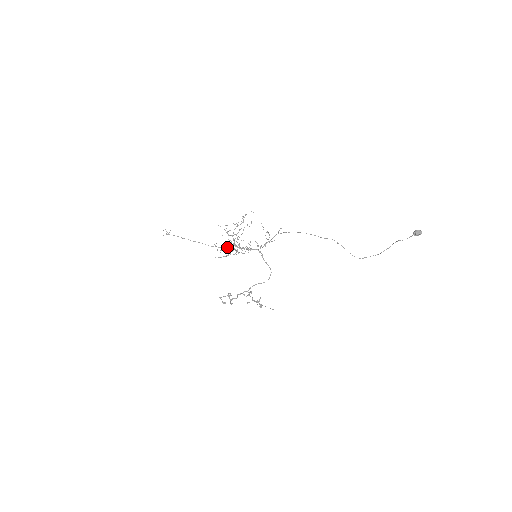
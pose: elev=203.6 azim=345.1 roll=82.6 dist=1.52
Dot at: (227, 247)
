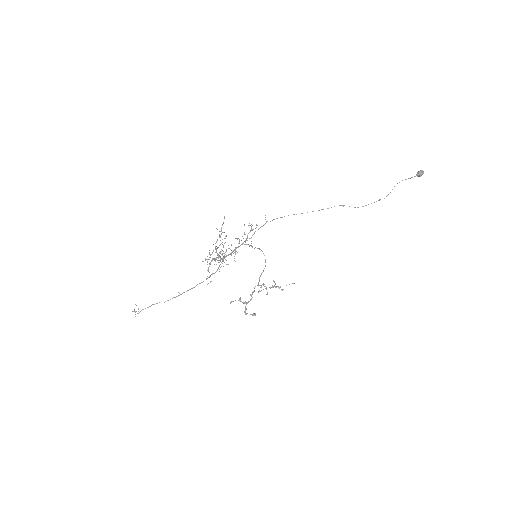
Dot at: occluded
